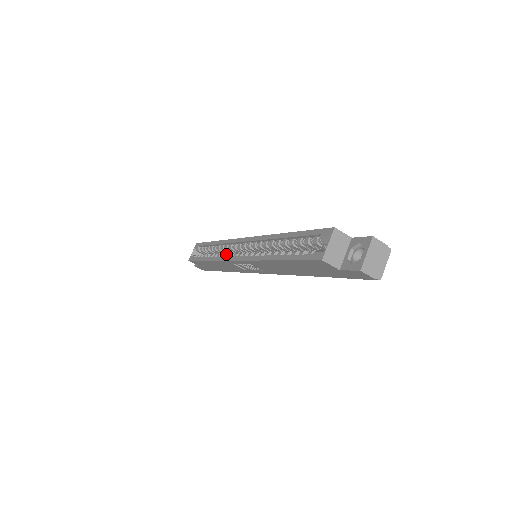
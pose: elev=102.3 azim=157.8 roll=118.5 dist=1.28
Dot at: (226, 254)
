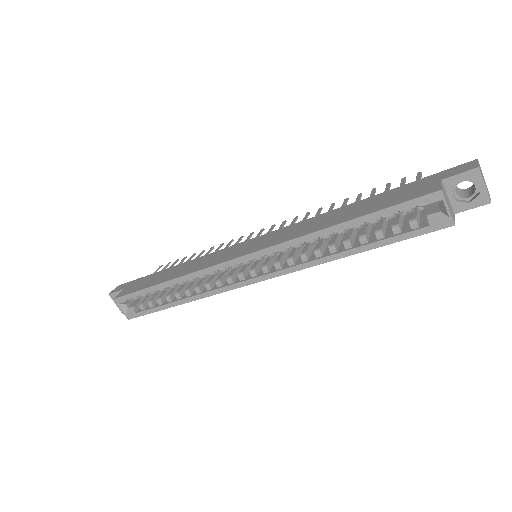
Dot at: (217, 283)
